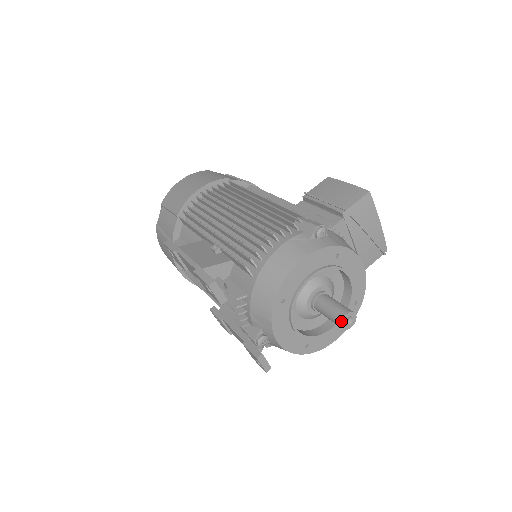
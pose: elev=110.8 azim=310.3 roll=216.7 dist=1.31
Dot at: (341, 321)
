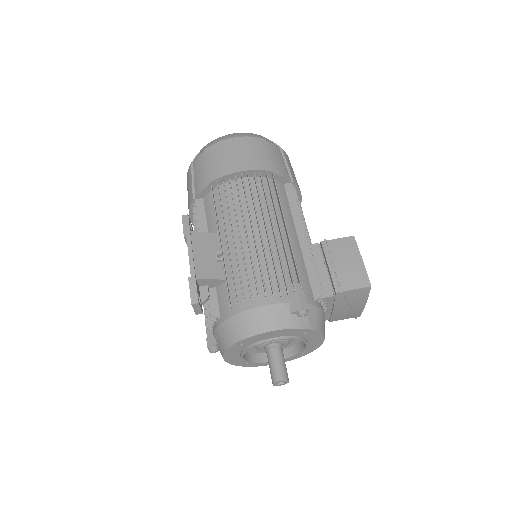
Dot at: (275, 382)
